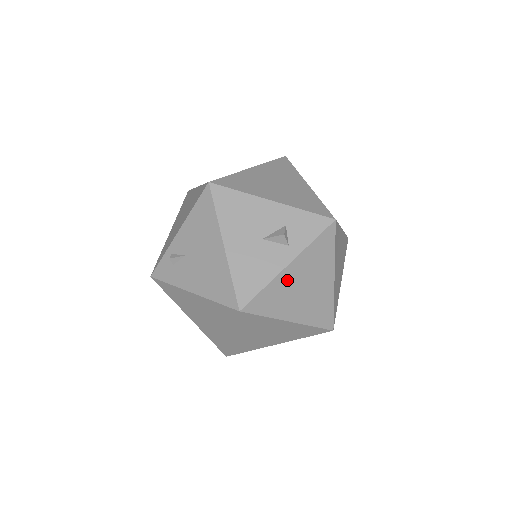
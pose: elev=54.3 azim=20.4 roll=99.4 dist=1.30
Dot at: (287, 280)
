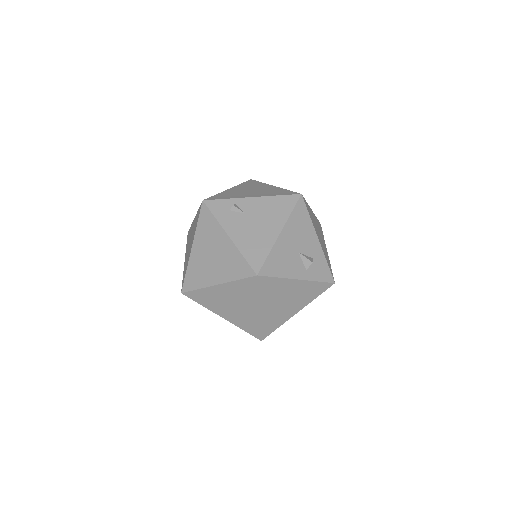
Dot at: (288, 286)
